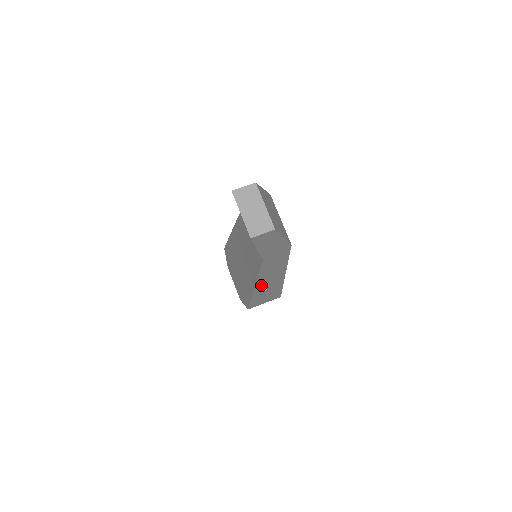
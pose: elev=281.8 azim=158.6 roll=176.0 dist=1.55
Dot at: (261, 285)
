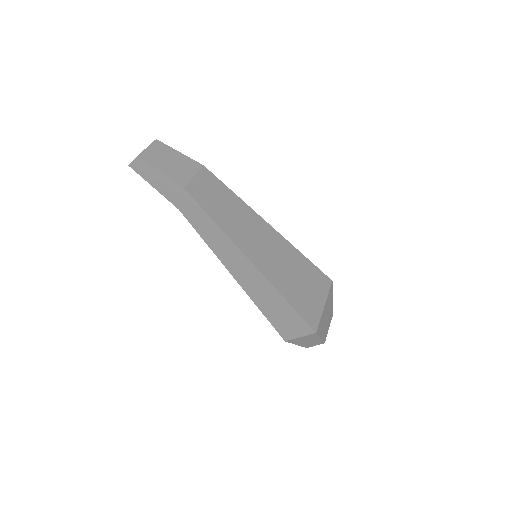
Dot at: (236, 272)
